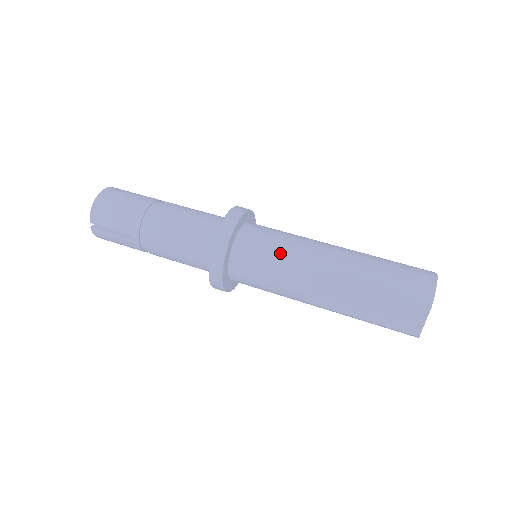
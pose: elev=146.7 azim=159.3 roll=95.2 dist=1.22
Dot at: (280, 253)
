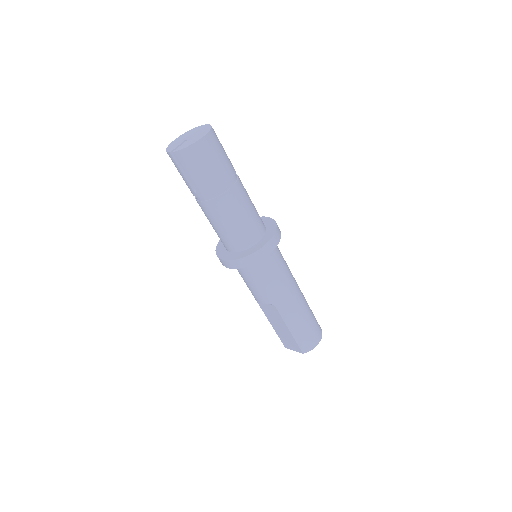
Dot at: (270, 284)
